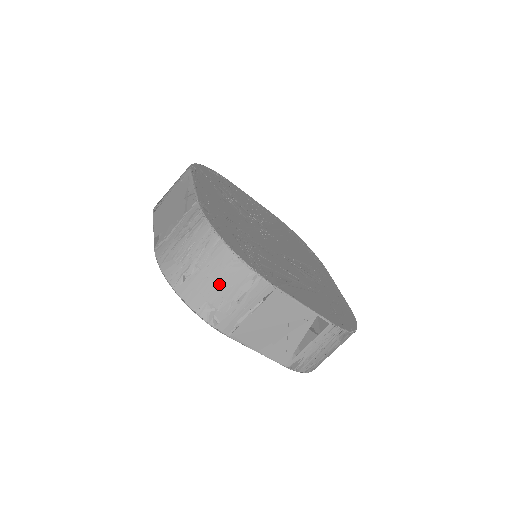
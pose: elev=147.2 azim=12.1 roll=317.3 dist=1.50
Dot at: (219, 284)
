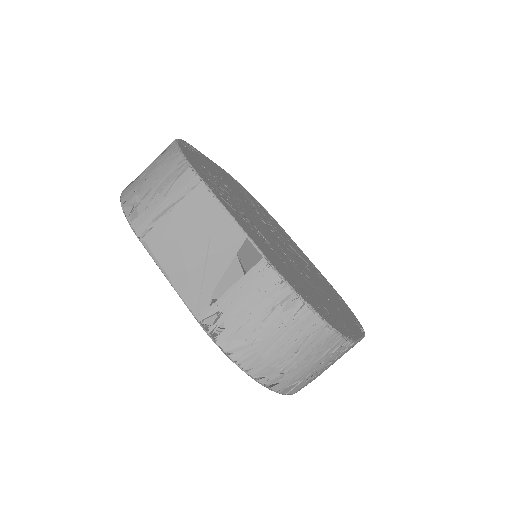
Dot at: (153, 176)
